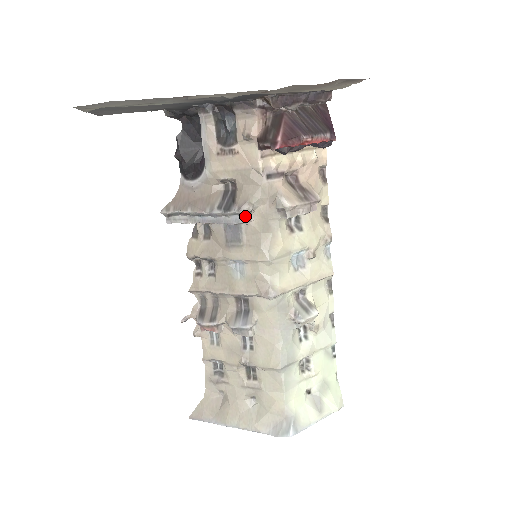
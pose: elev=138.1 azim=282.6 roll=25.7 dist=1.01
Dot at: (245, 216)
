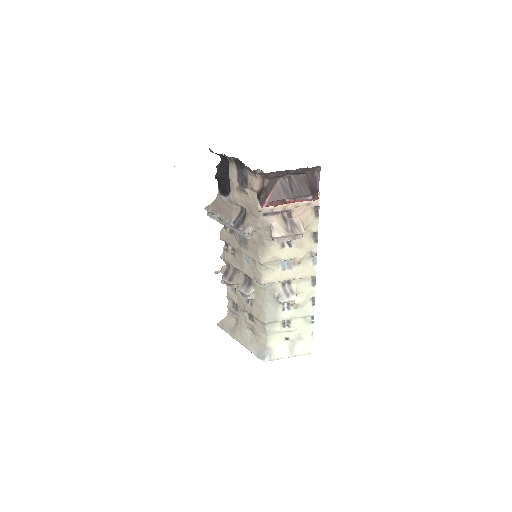
Dot at: (247, 234)
